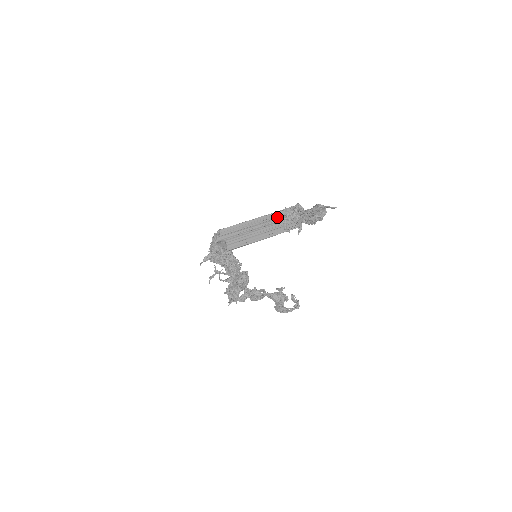
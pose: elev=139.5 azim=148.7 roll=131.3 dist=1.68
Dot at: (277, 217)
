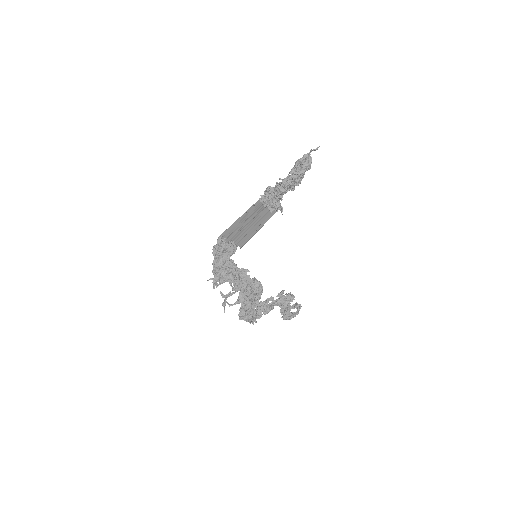
Dot at: (255, 210)
